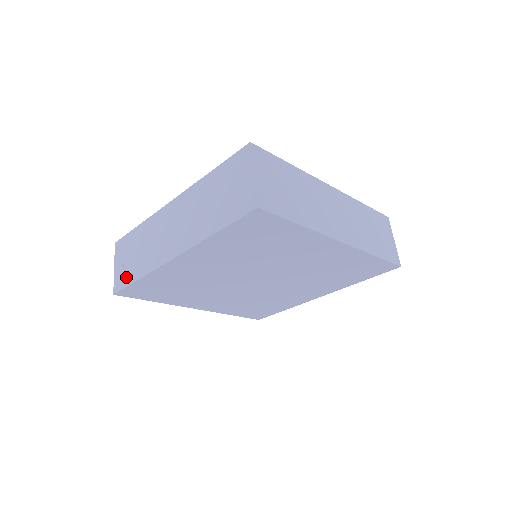
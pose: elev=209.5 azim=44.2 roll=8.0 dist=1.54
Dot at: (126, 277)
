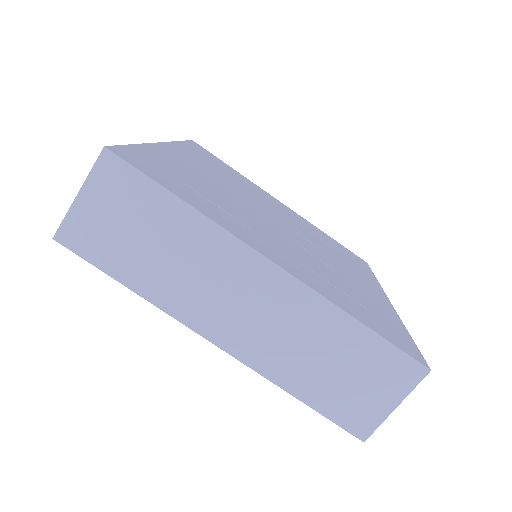
Dot at: occluded
